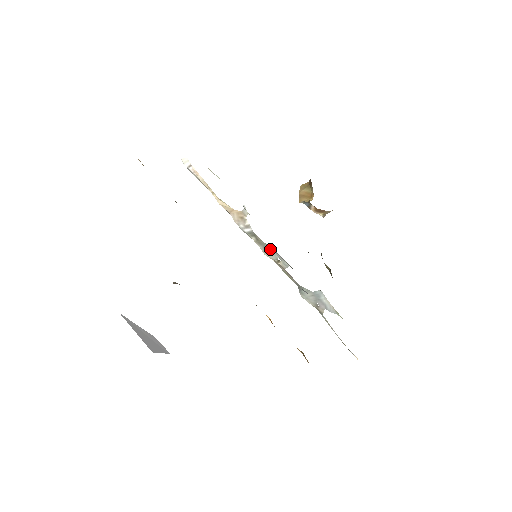
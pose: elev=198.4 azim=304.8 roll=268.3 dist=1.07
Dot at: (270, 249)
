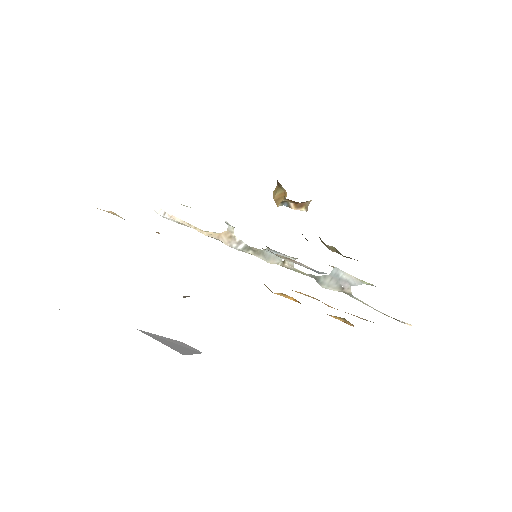
Dot at: (270, 253)
